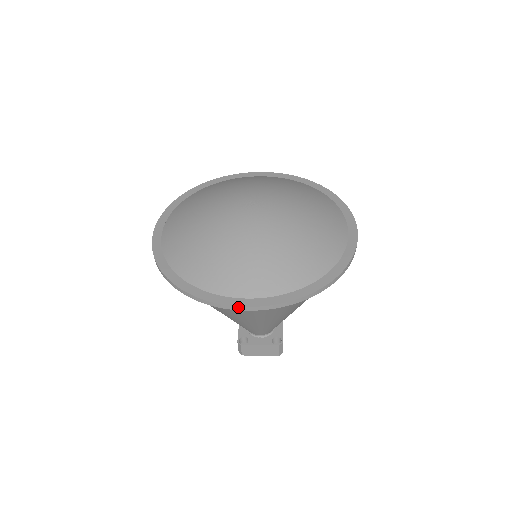
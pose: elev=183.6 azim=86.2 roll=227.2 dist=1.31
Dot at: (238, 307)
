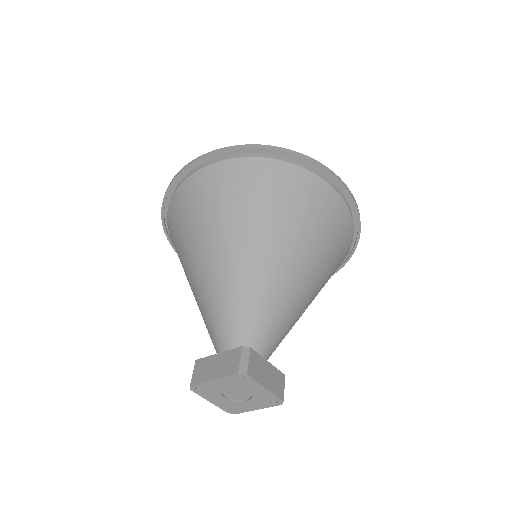
Dot at: (188, 165)
